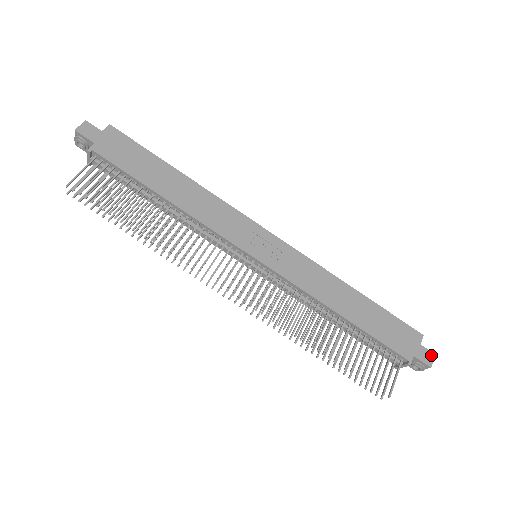
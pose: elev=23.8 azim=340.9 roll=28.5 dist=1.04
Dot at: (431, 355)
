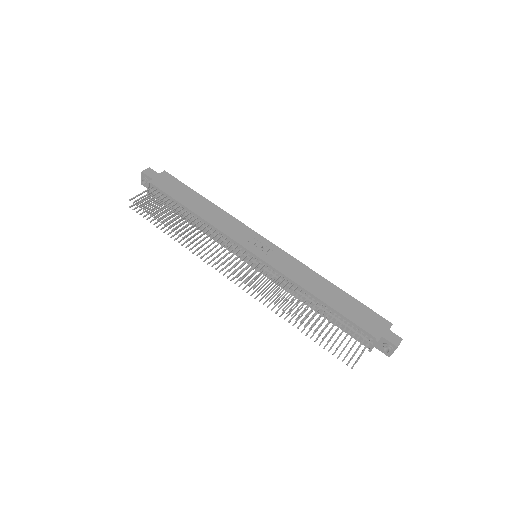
Dot at: (399, 339)
